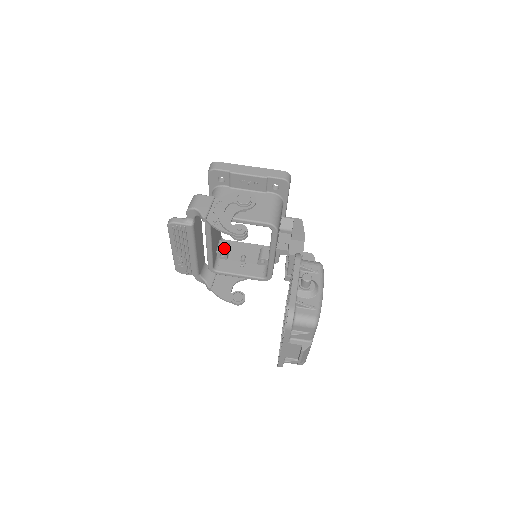
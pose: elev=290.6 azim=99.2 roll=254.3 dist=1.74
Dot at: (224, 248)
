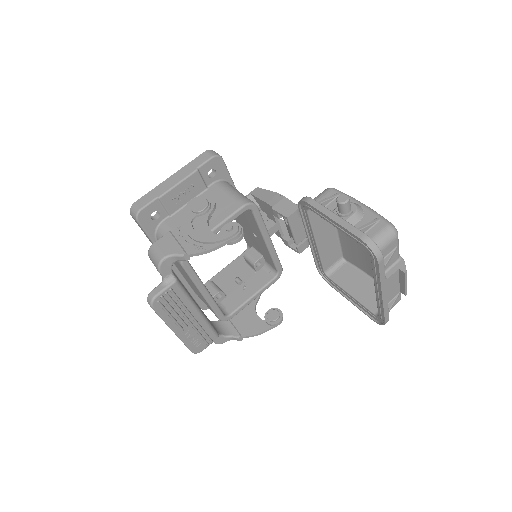
Dot at: (213, 289)
